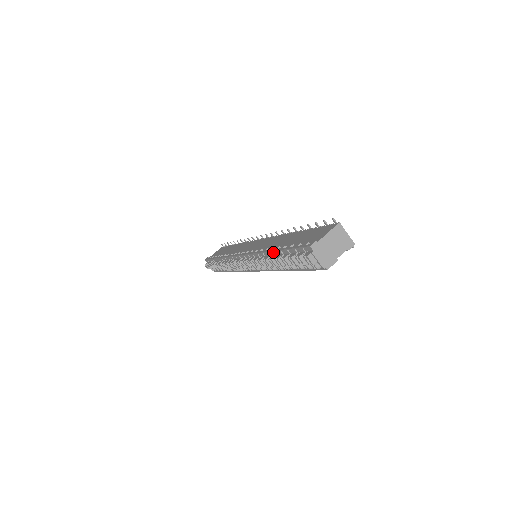
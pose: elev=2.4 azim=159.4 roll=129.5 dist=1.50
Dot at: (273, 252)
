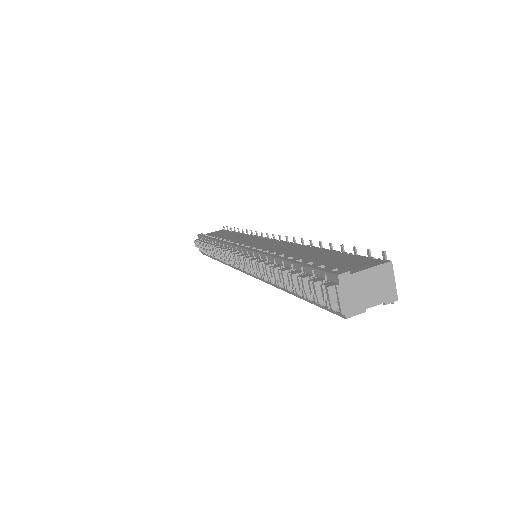
Dot at: (280, 260)
